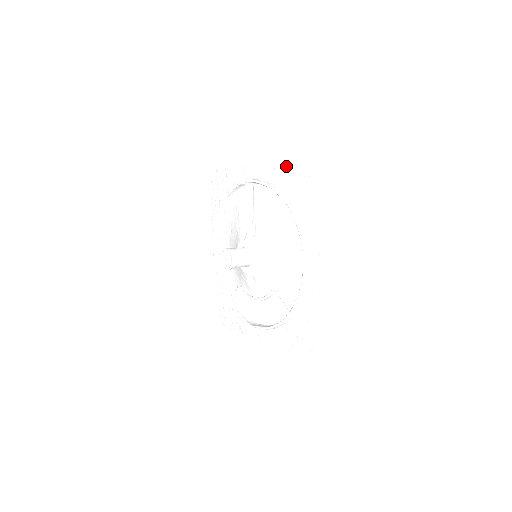
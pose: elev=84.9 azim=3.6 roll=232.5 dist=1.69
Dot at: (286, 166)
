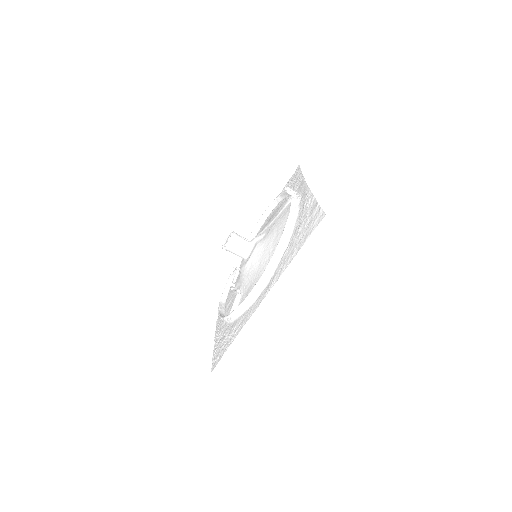
Dot at: (310, 202)
